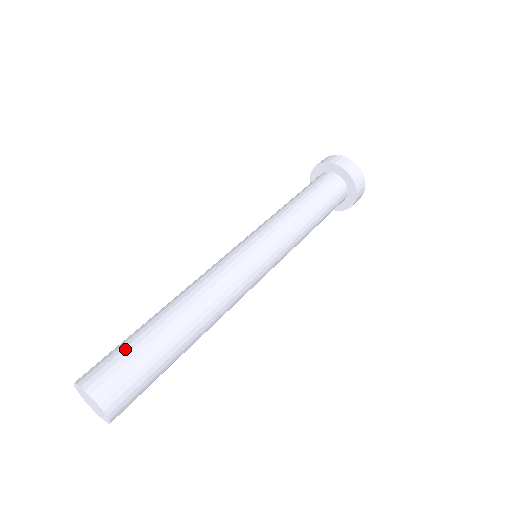
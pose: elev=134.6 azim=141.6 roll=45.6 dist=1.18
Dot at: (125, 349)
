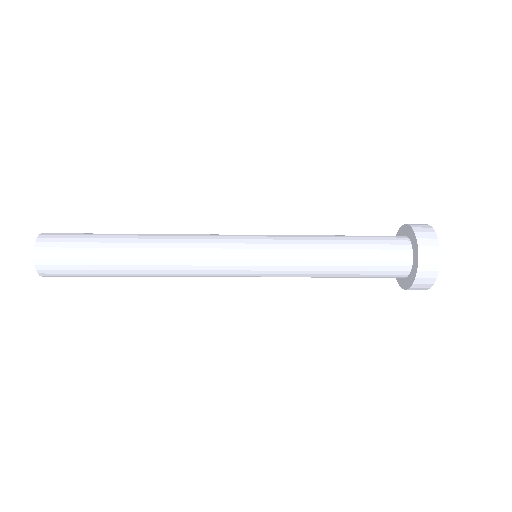
Dot at: occluded
